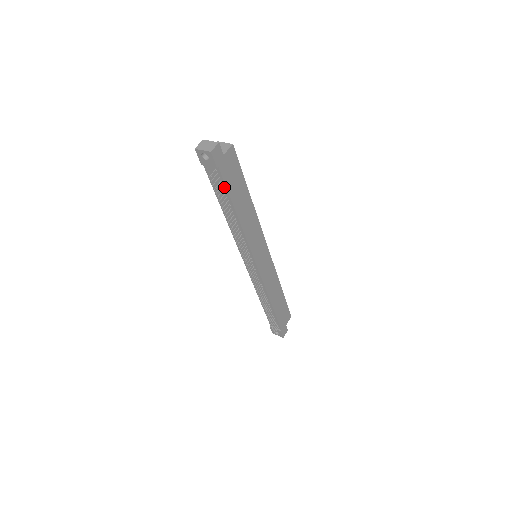
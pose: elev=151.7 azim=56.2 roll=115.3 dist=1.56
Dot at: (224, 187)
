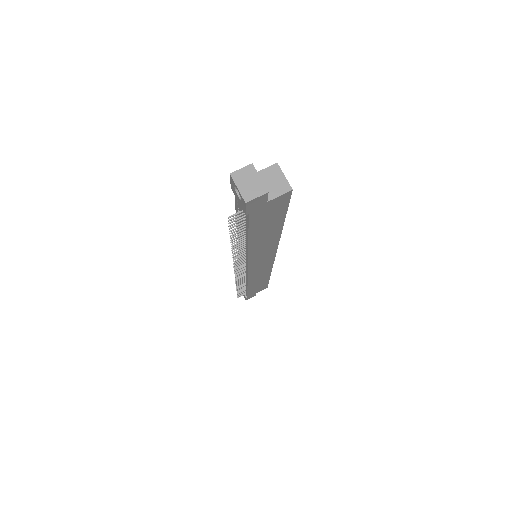
Dot at: (246, 224)
